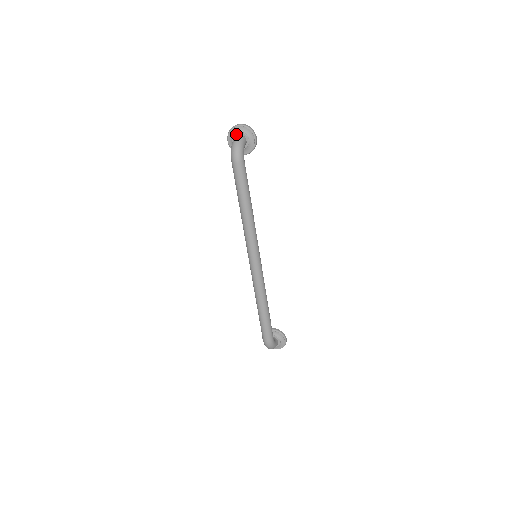
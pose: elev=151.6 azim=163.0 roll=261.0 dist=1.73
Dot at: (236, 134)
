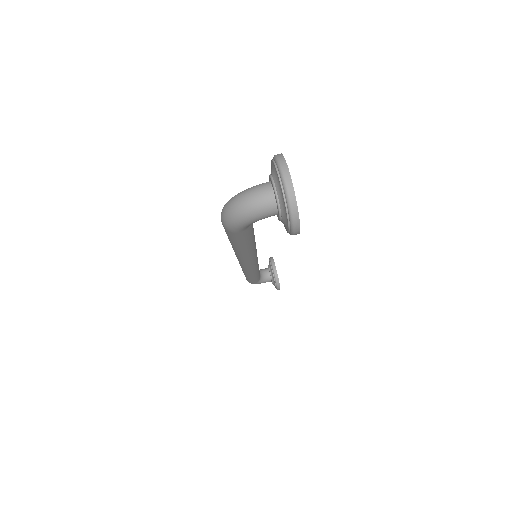
Dot at: (272, 183)
